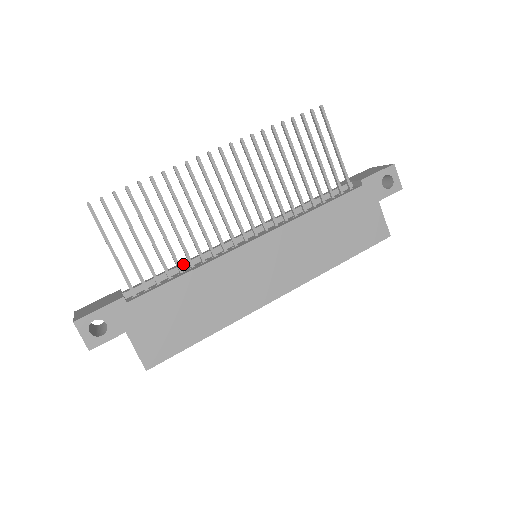
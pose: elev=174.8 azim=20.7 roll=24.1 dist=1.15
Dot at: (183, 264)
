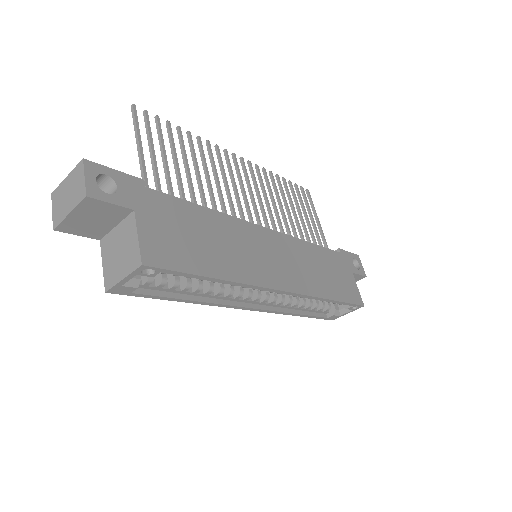
Dot at: occluded
